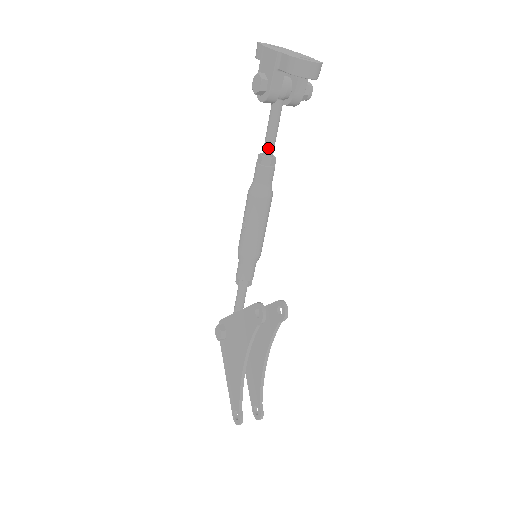
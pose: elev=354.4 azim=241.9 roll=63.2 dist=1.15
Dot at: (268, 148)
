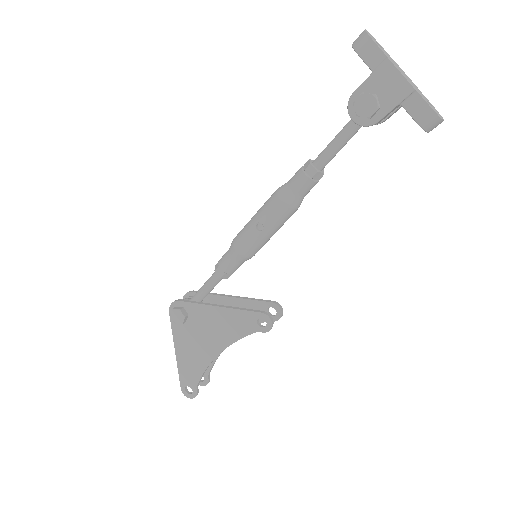
Dot at: (326, 163)
